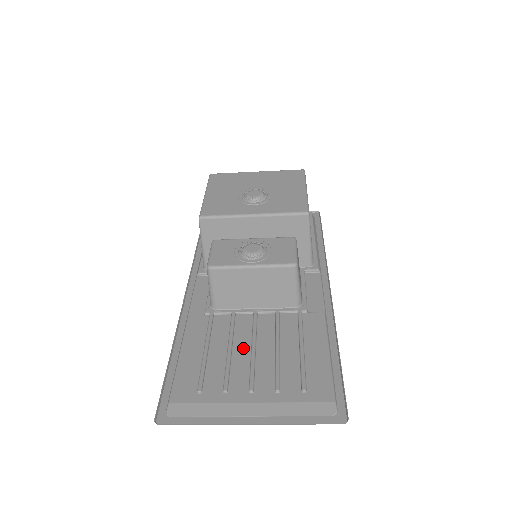
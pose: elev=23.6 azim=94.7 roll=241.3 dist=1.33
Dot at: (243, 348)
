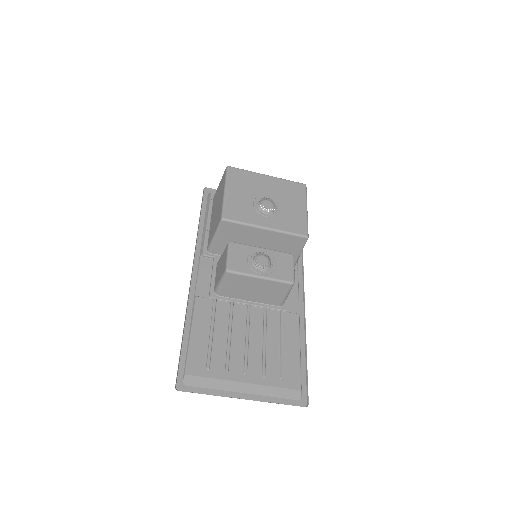
Dot at: (239, 335)
